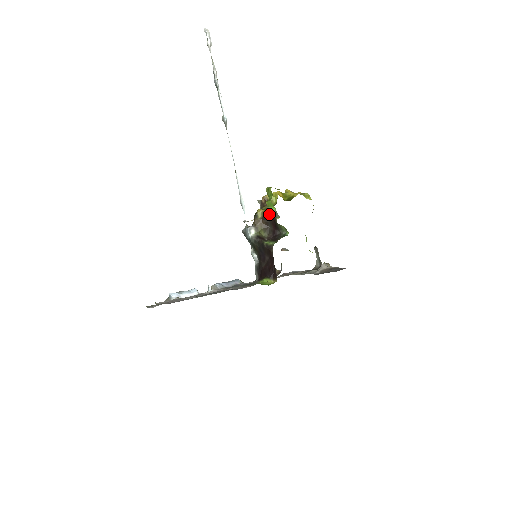
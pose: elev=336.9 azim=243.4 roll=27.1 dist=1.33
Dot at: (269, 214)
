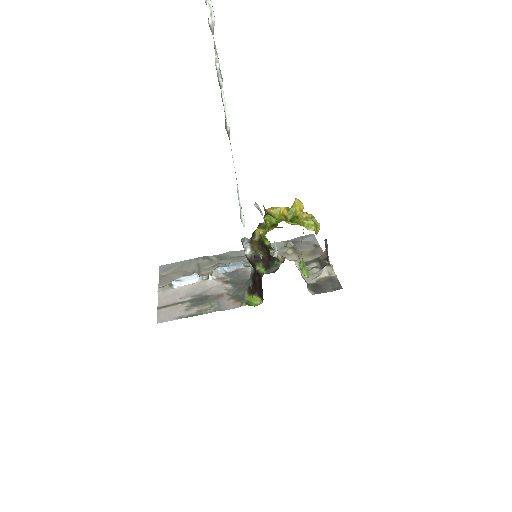
Dot at: (264, 244)
